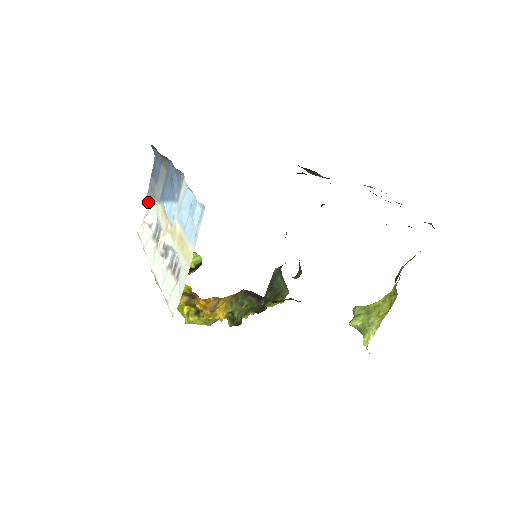
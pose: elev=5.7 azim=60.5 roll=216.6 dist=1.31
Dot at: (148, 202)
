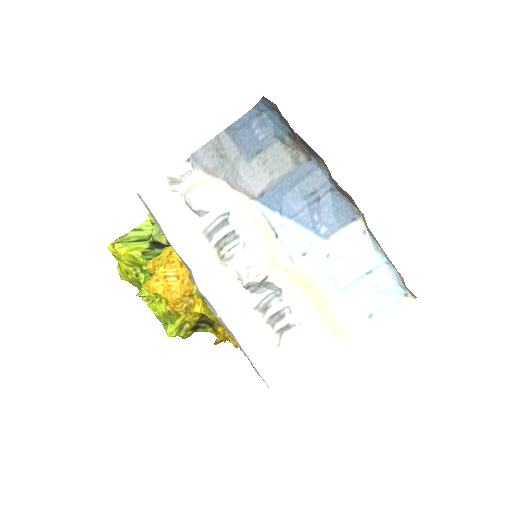
Dot at: (198, 166)
